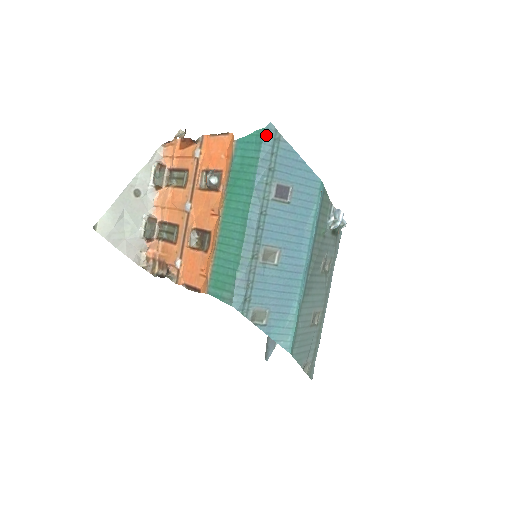
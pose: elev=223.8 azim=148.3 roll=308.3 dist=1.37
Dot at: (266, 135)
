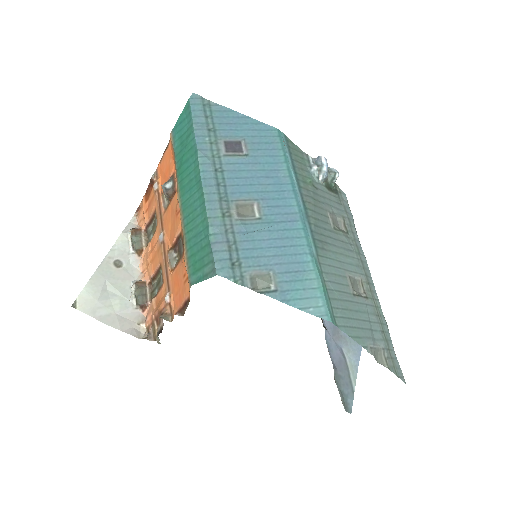
Dot at: (192, 104)
